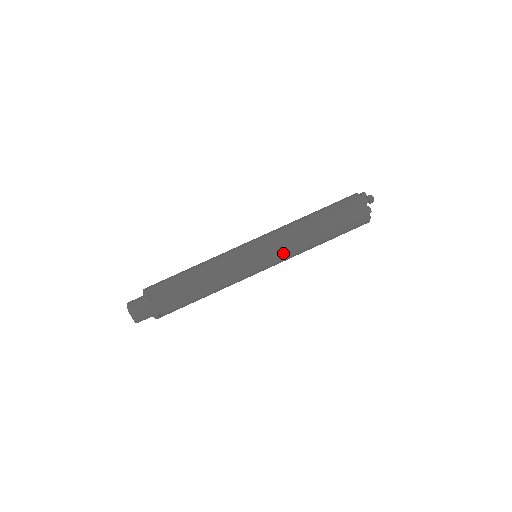
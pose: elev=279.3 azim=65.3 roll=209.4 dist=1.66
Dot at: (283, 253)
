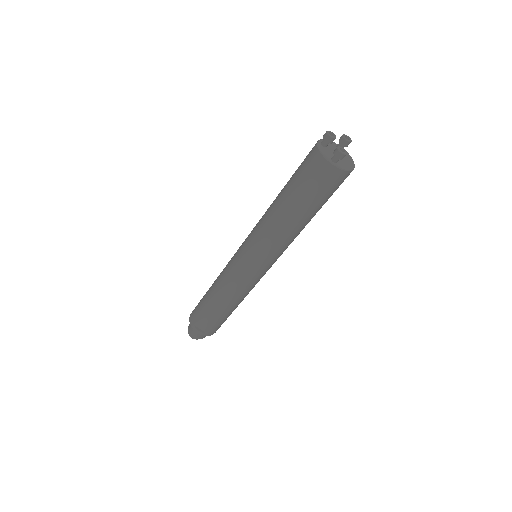
Dot at: (280, 253)
